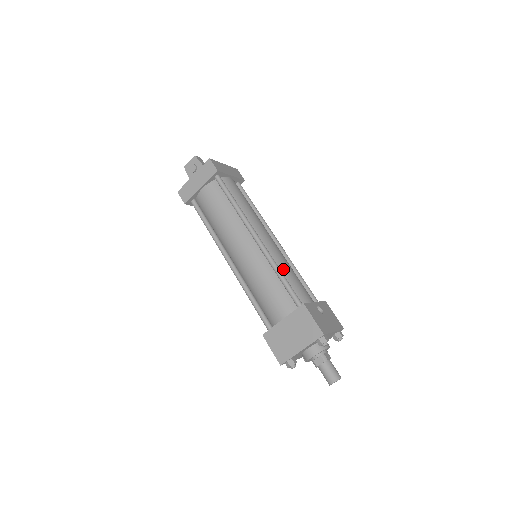
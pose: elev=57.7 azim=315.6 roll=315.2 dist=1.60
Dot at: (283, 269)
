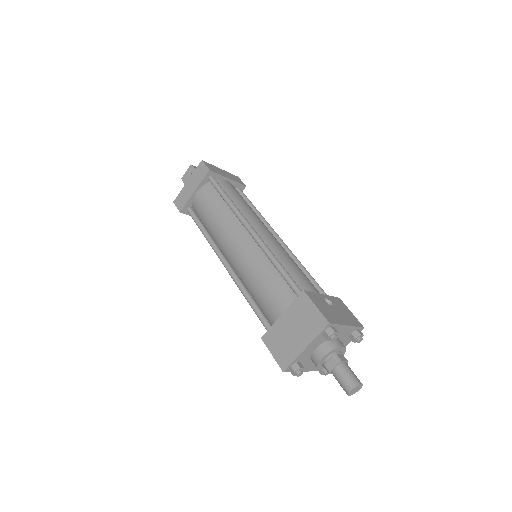
Dot at: (282, 261)
